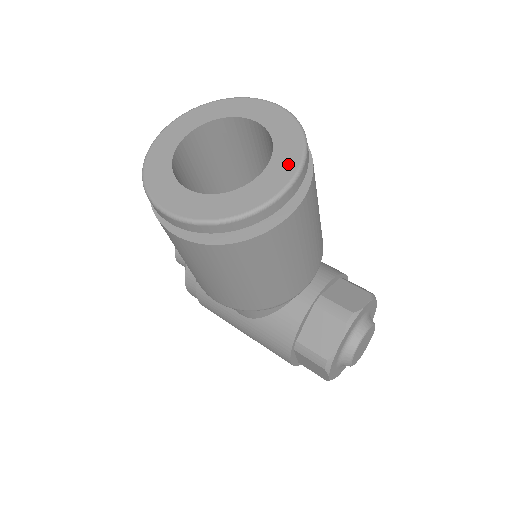
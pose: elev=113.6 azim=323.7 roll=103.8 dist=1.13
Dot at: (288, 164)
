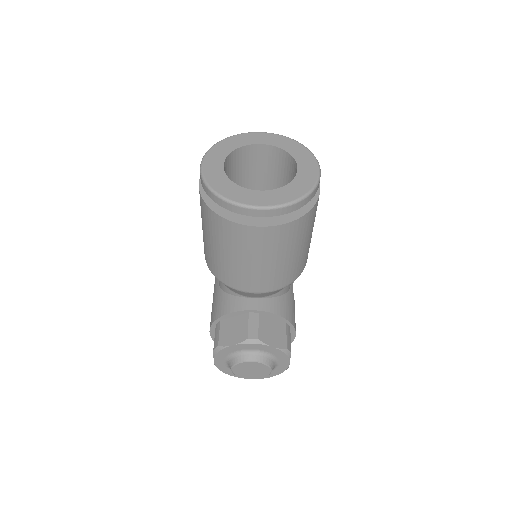
Dot at: (274, 199)
